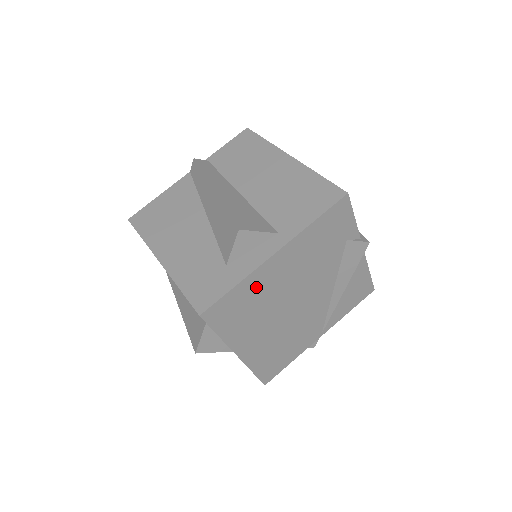
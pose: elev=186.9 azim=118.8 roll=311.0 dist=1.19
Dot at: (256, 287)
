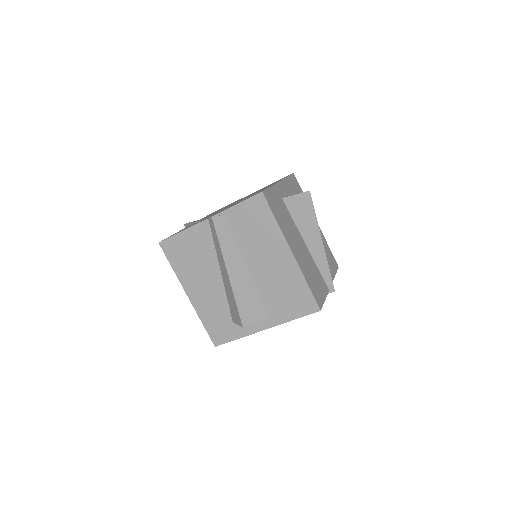
Dot at: occluded
